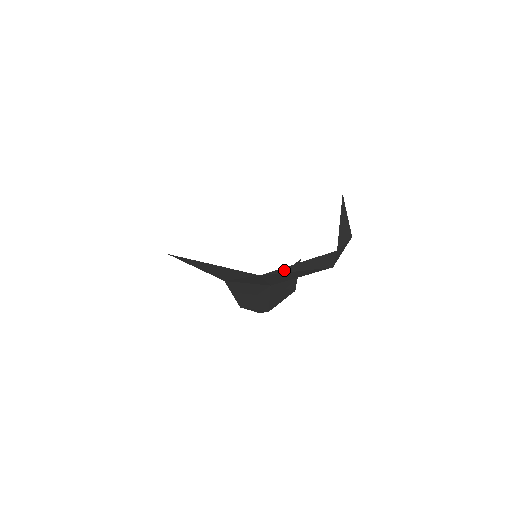
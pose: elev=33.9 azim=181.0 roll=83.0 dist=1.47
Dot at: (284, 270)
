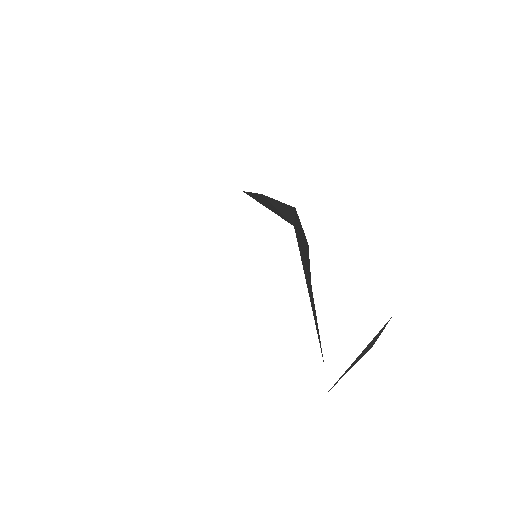
Dot at: occluded
